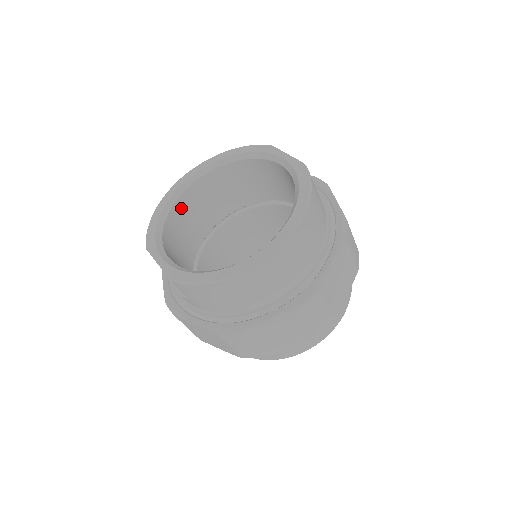
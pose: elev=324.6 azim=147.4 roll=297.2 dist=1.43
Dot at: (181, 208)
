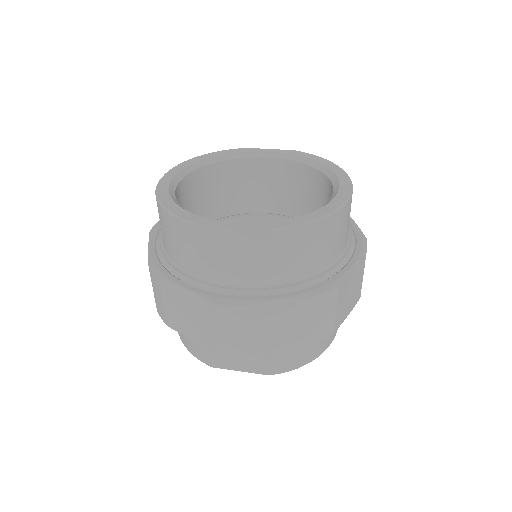
Dot at: occluded
